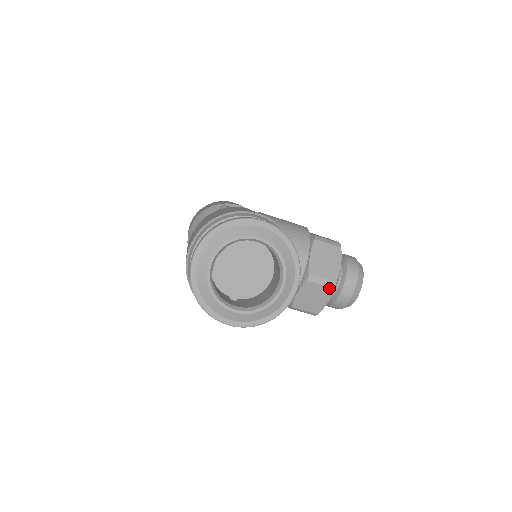
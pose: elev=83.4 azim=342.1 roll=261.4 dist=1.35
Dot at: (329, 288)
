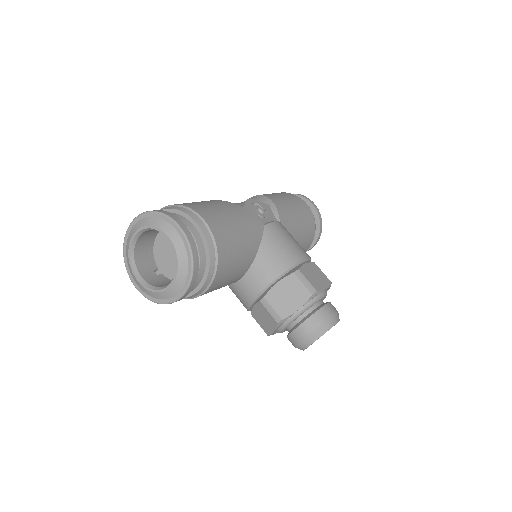
Dot at: (275, 320)
